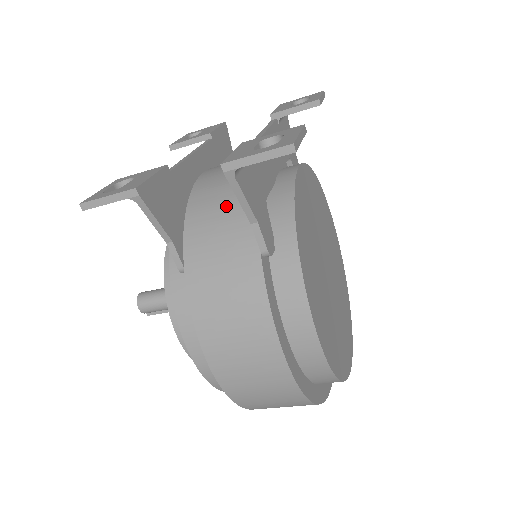
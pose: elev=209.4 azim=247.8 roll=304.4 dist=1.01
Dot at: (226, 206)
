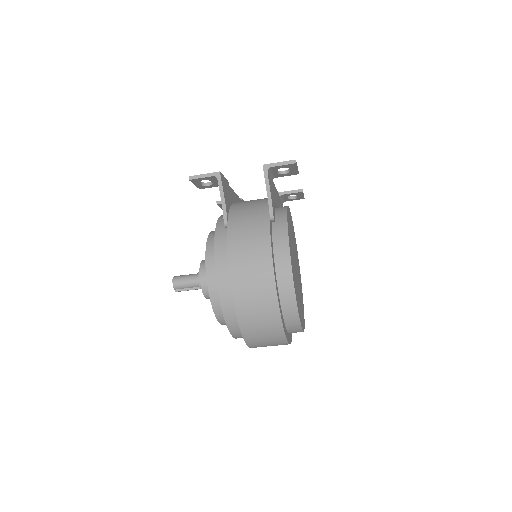
Dot at: (253, 203)
